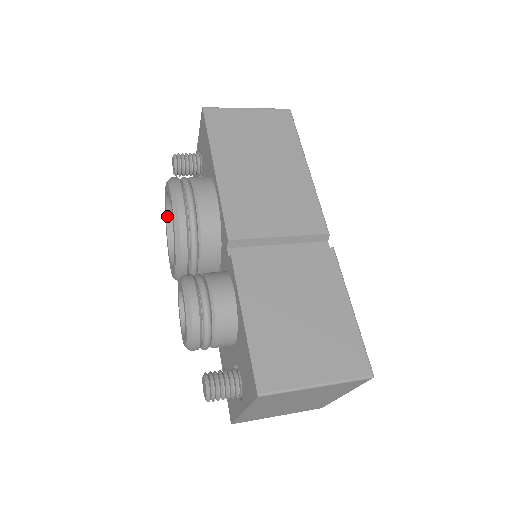
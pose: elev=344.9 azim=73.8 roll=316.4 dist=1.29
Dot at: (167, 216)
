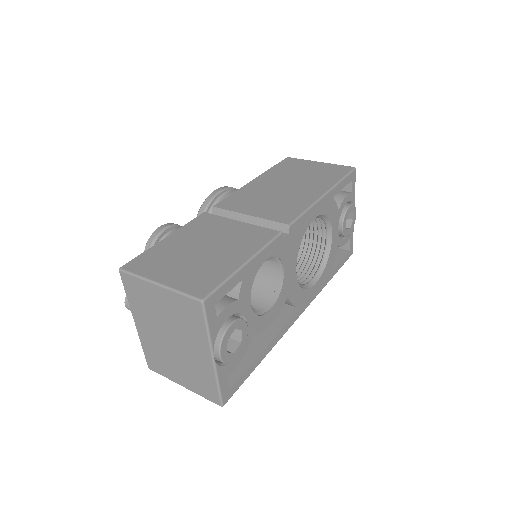
Dot at: occluded
